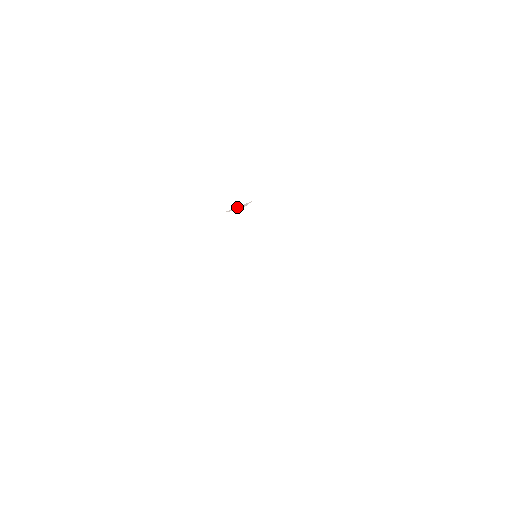
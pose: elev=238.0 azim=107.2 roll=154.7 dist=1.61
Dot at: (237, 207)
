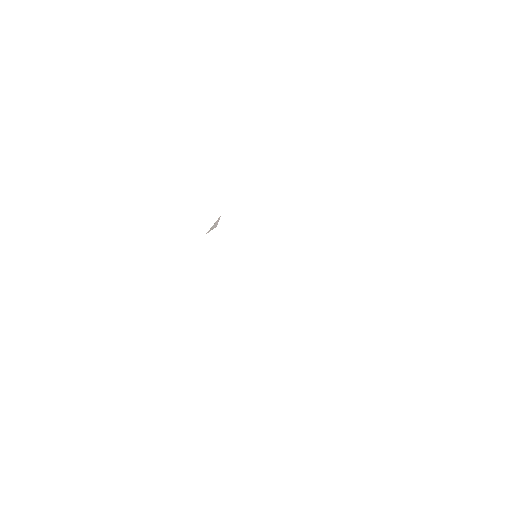
Dot at: (212, 226)
